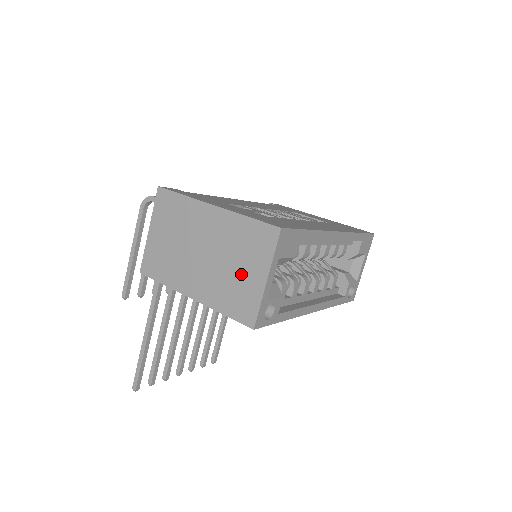
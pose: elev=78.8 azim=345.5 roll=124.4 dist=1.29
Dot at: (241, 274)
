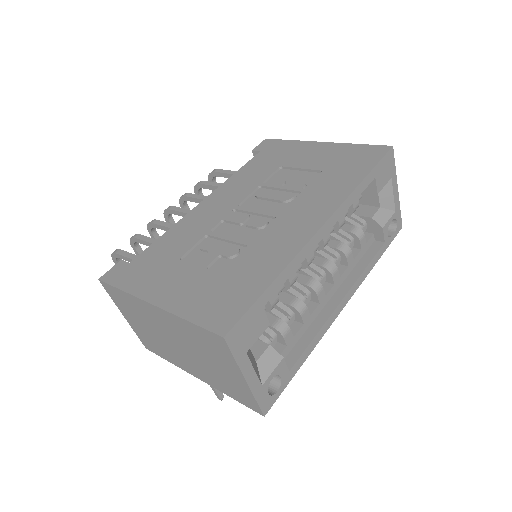
Dot at: (220, 370)
